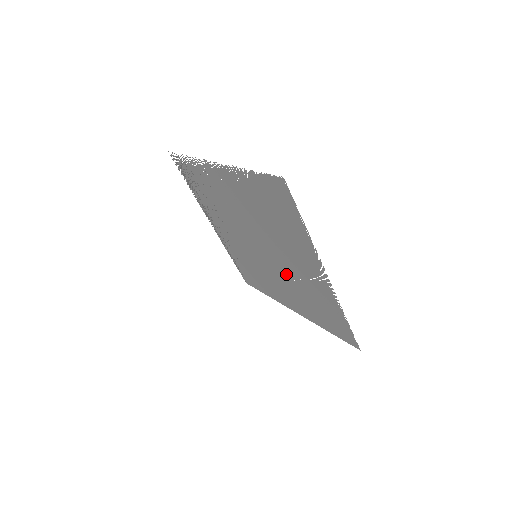
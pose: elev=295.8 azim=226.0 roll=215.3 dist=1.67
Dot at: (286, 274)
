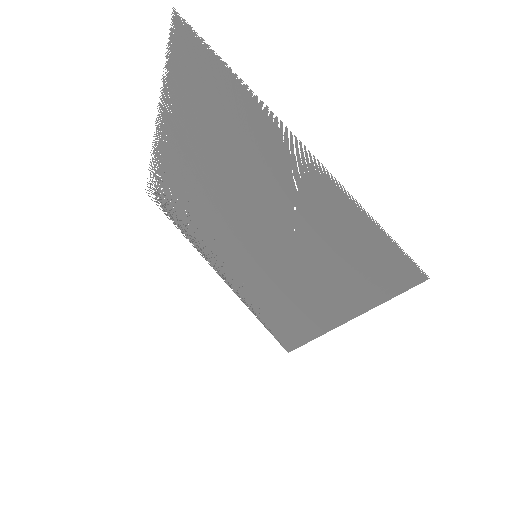
Dot at: (284, 235)
